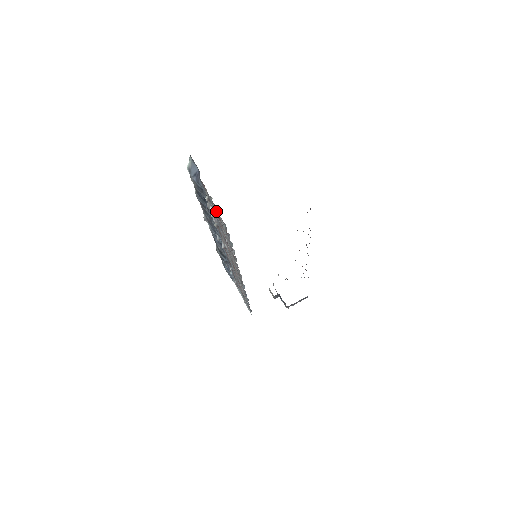
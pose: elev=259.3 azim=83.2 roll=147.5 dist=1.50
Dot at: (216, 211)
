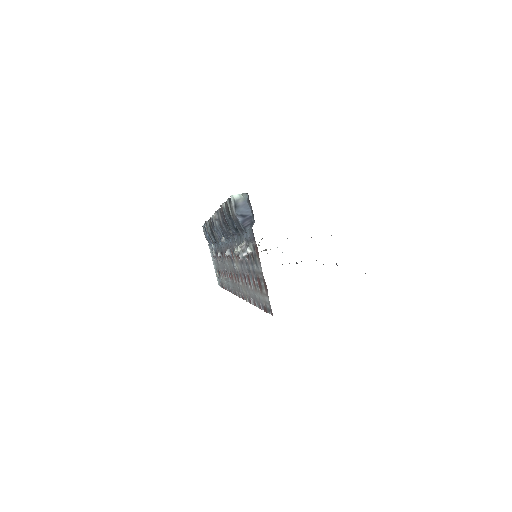
Dot at: (260, 280)
